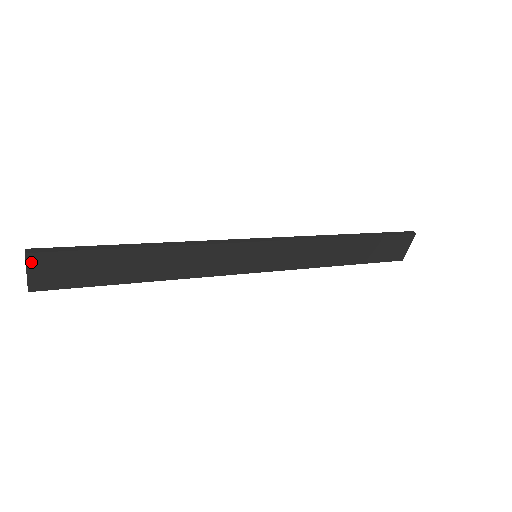
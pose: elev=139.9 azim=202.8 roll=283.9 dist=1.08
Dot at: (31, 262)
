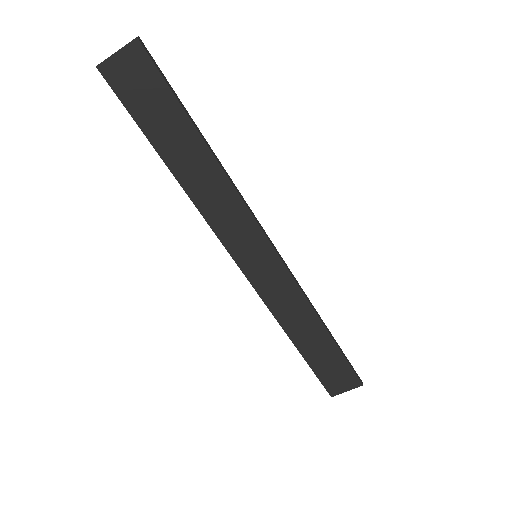
Dot at: (131, 49)
